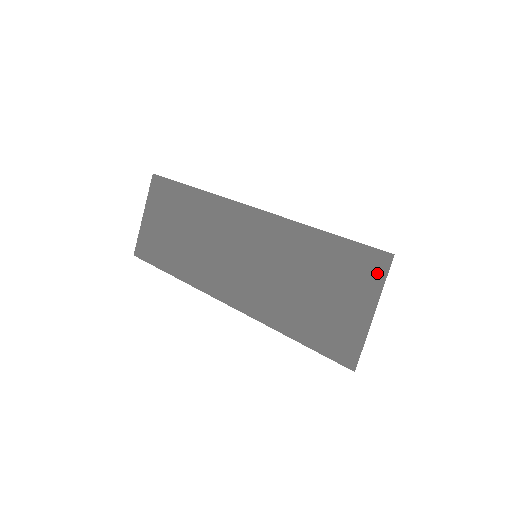
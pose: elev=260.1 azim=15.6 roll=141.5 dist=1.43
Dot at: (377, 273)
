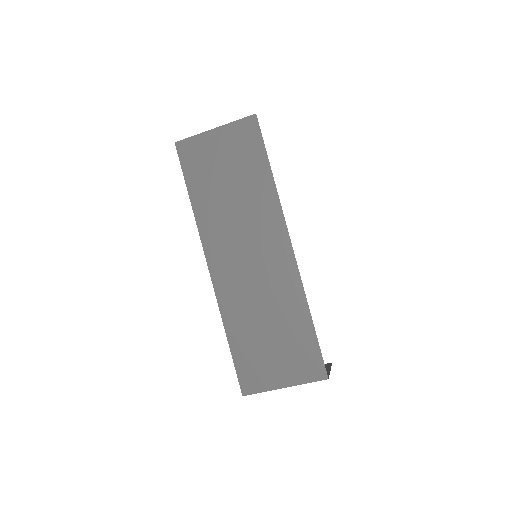
Dot at: (310, 375)
